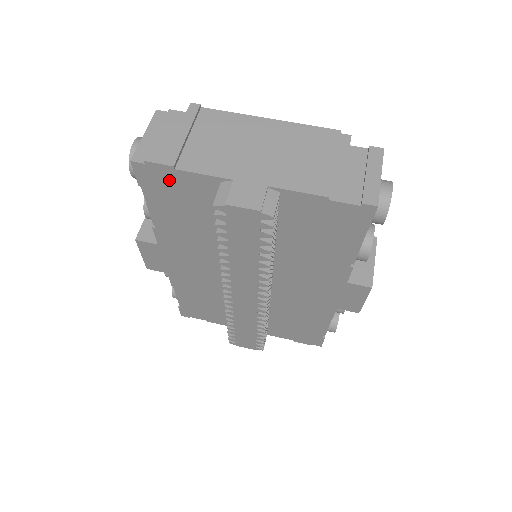
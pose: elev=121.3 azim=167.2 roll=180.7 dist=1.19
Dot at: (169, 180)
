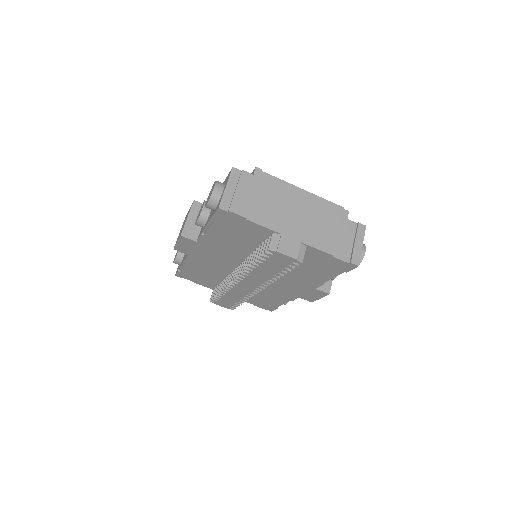
Dot at: (238, 222)
